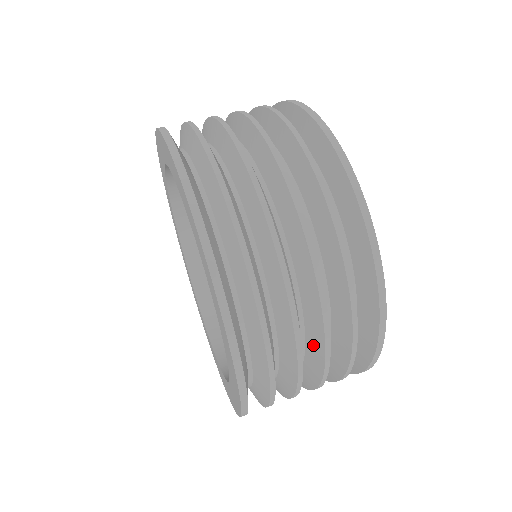
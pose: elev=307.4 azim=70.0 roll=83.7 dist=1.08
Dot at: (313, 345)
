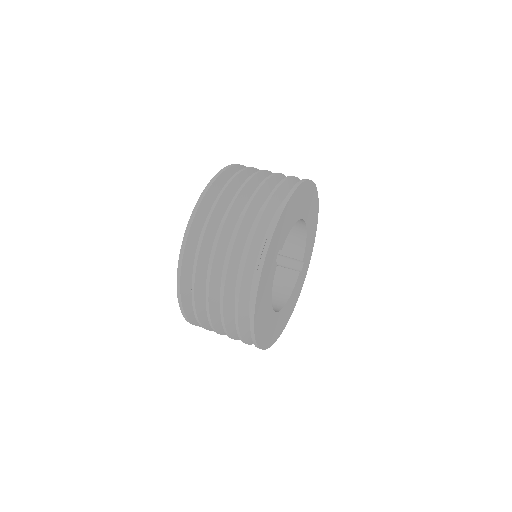
Dot at: occluded
